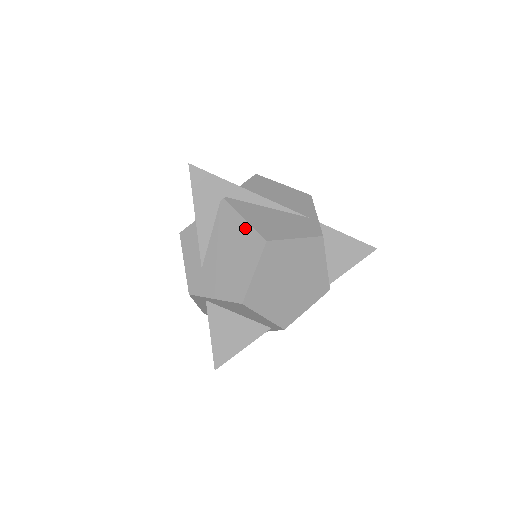
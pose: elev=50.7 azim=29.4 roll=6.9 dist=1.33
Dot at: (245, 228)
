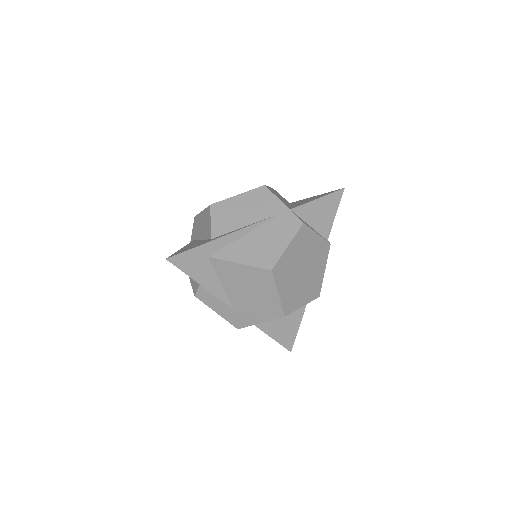
Dot at: (247, 270)
